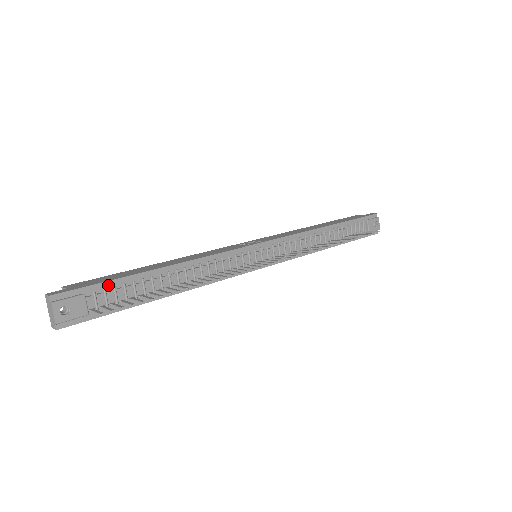
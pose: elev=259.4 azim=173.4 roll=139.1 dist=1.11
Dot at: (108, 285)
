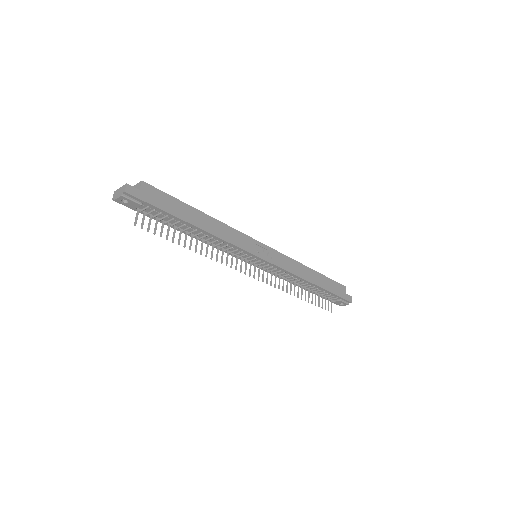
Dot at: (159, 210)
